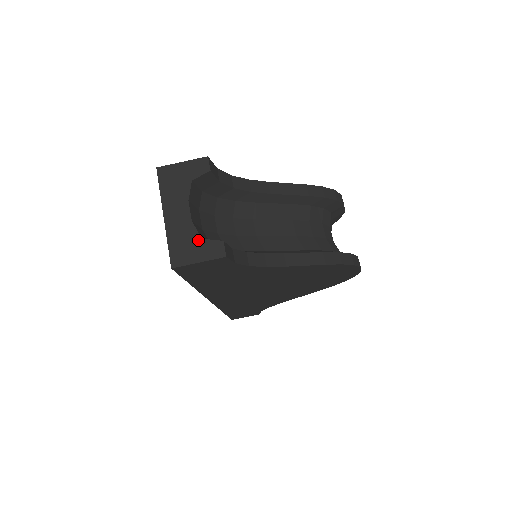
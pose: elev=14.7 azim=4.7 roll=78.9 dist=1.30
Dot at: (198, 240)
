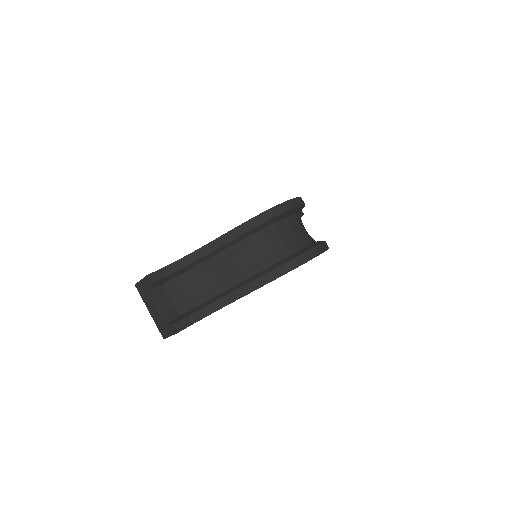
Dot at: (165, 324)
